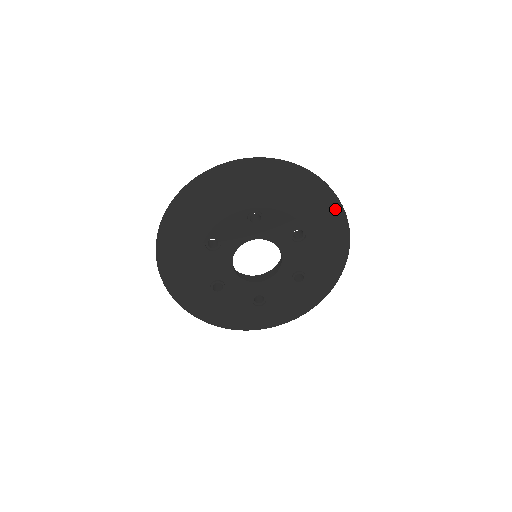
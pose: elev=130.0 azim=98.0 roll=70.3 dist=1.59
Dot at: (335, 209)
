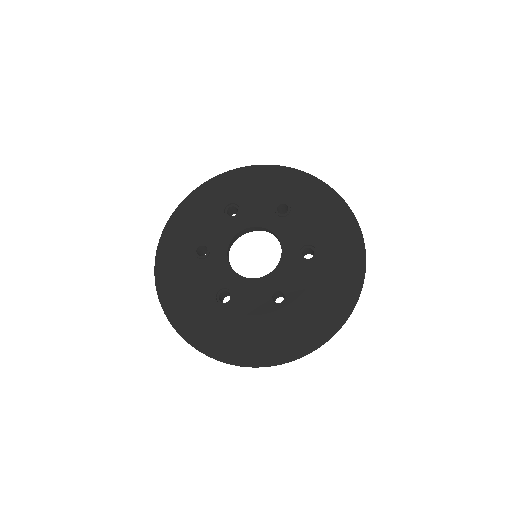
Dot at: (357, 260)
